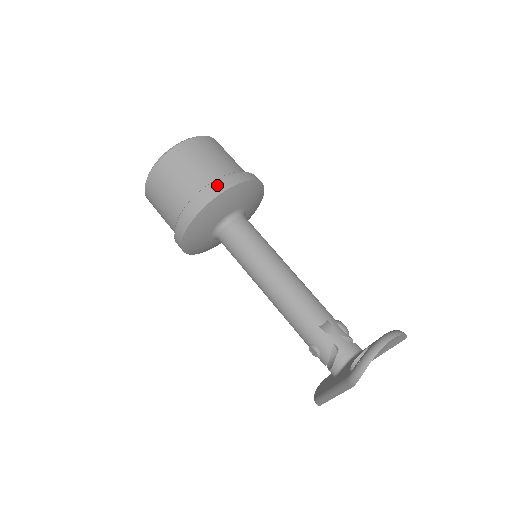
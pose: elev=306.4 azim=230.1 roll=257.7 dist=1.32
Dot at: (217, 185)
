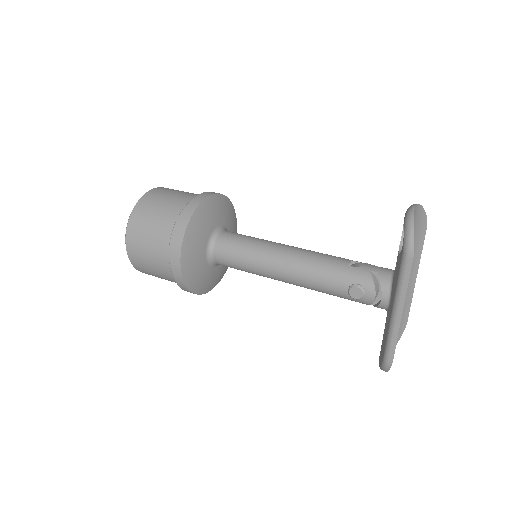
Dot at: (198, 196)
